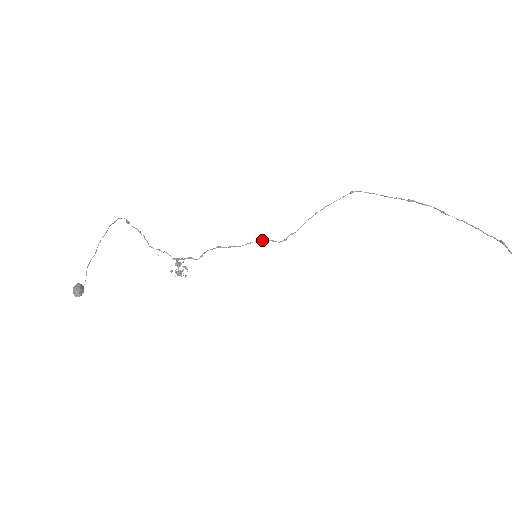
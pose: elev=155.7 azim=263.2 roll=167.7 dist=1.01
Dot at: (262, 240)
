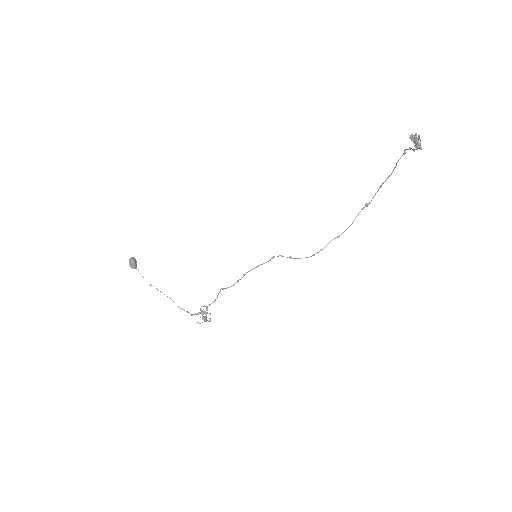
Dot at: occluded
